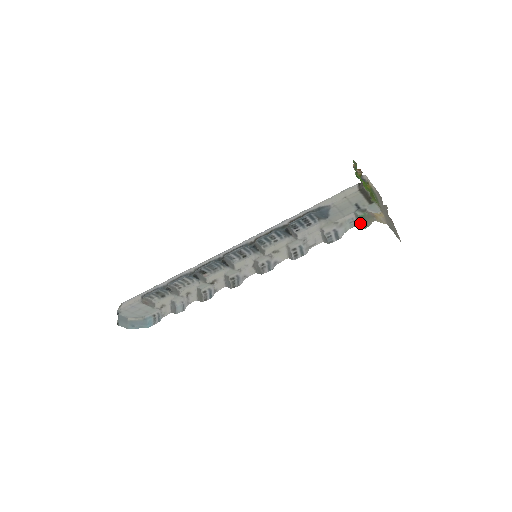
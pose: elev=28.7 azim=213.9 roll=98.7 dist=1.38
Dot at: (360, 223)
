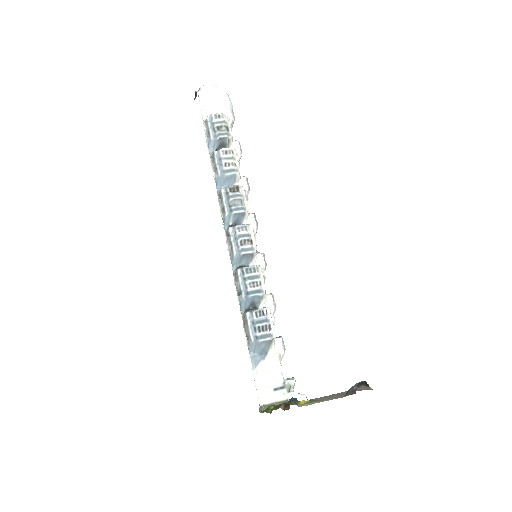
Dot at: occluded
